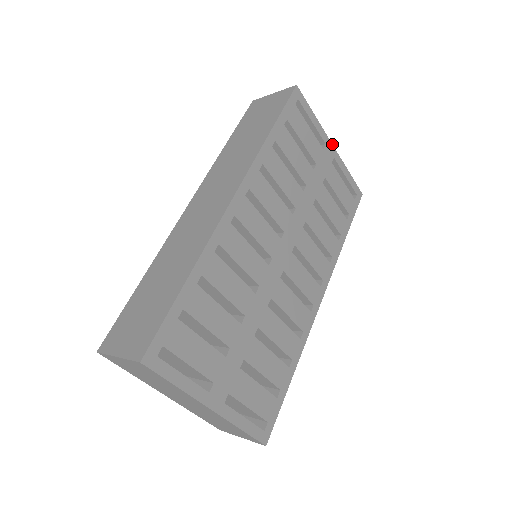
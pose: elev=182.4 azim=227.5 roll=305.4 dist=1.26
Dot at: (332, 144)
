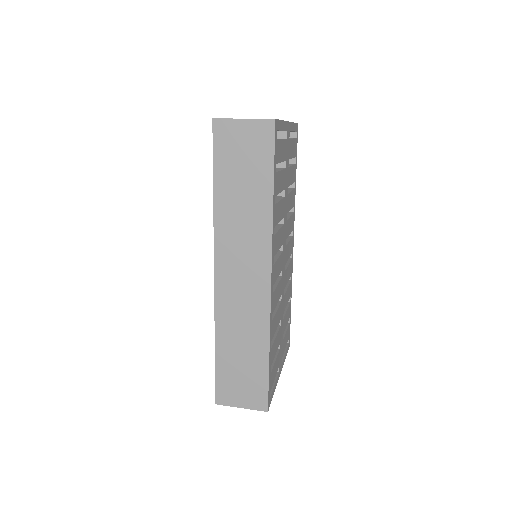
Dot at: (288, 121)
